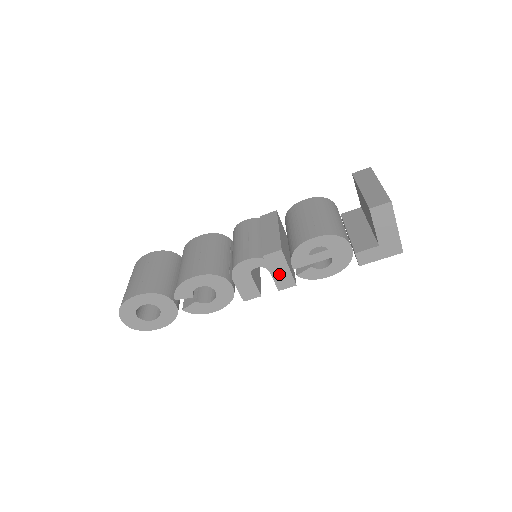
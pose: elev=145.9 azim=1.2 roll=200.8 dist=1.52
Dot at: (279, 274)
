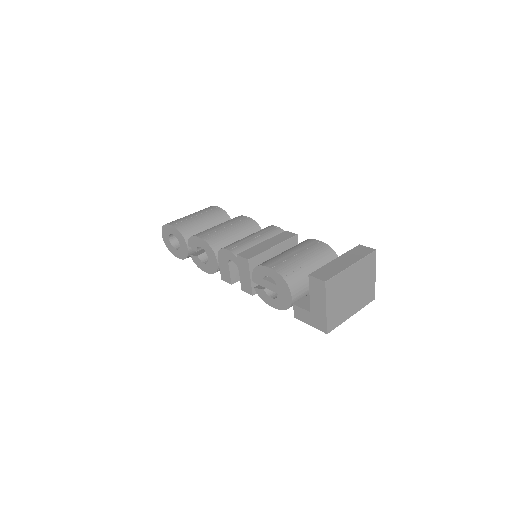
Dot at: (244, 277)
